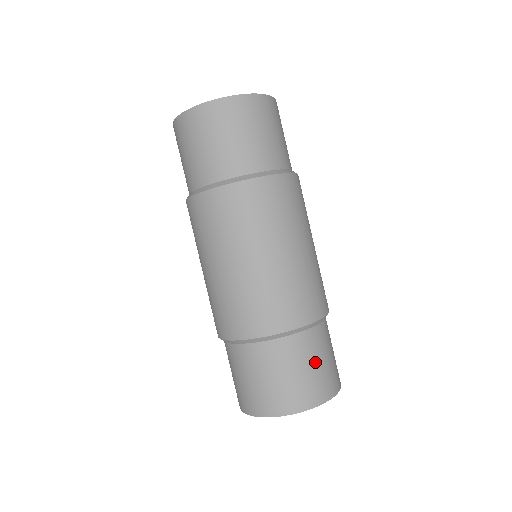
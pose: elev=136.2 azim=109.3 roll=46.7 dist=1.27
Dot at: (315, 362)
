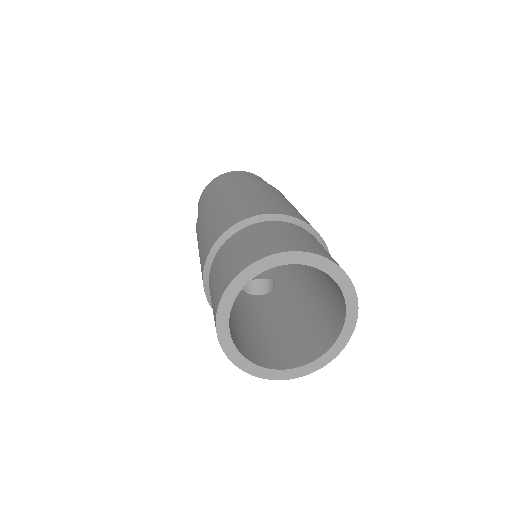
Dot at: (299, 235)
